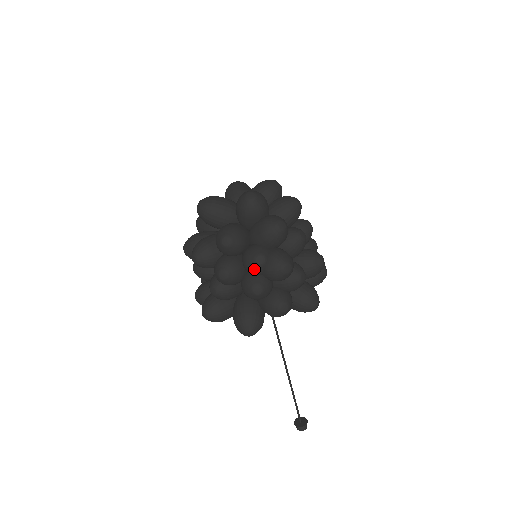
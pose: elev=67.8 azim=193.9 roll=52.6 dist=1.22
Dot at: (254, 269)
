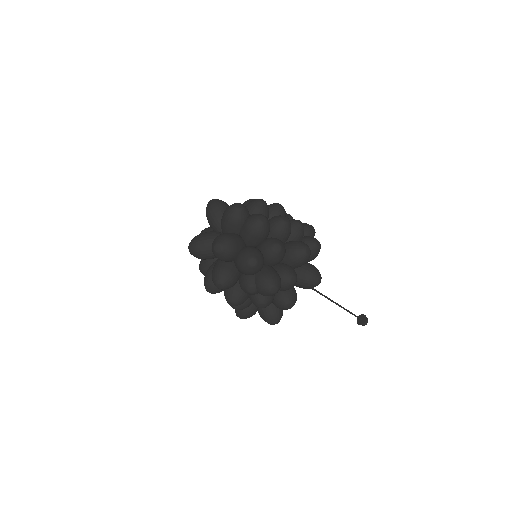
Dot at: occluded
